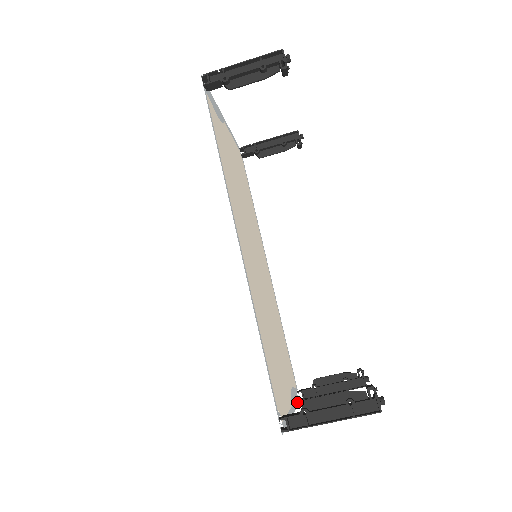
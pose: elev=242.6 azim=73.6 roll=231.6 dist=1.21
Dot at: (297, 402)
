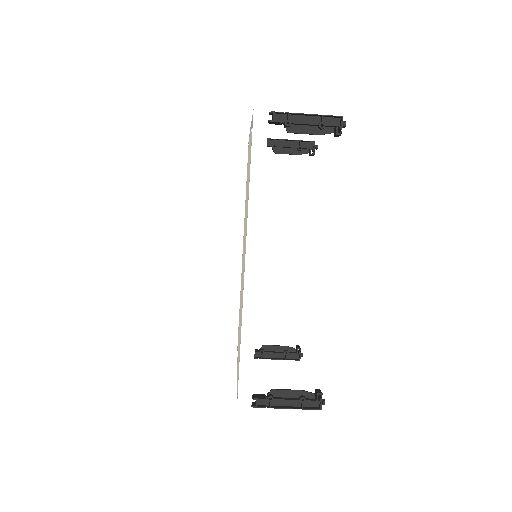
Dot at: occluded
